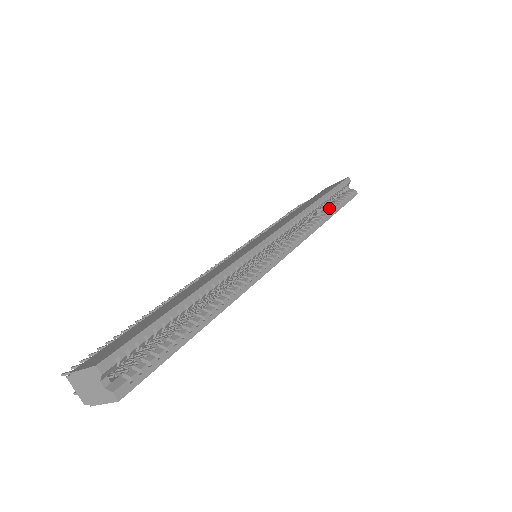
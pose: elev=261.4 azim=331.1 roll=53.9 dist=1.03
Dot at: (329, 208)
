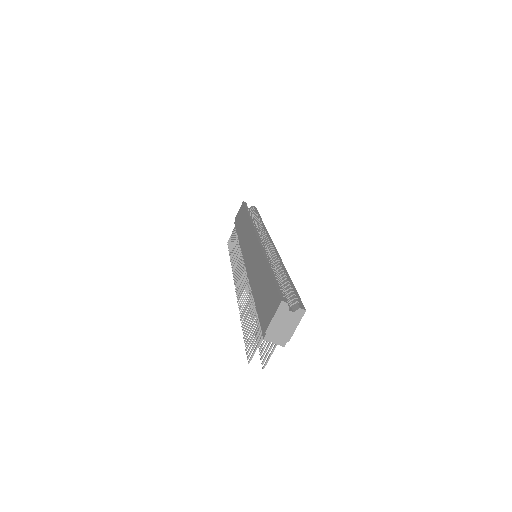
Dot at: (255, 218)
